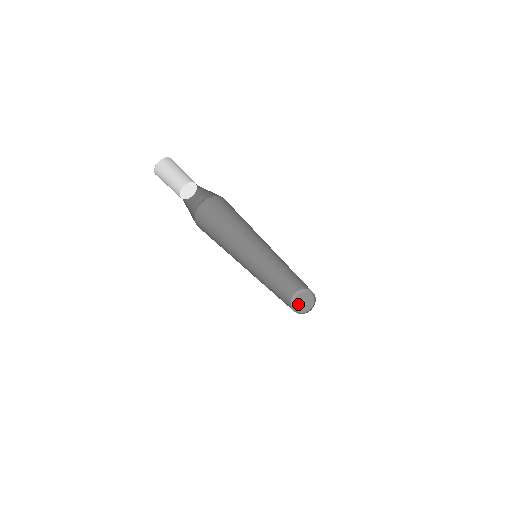
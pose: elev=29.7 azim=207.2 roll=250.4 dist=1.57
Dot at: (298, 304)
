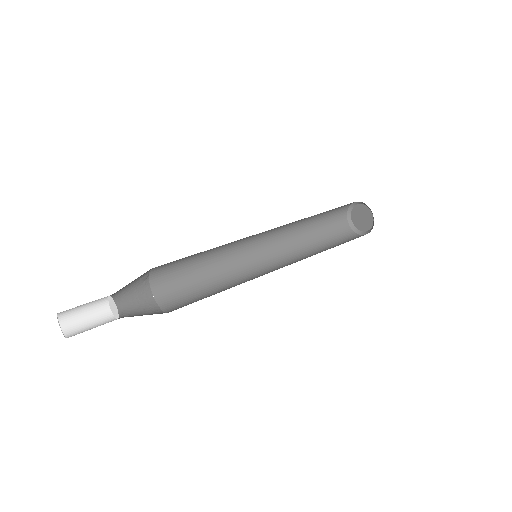
Dot at: (357, 223)
